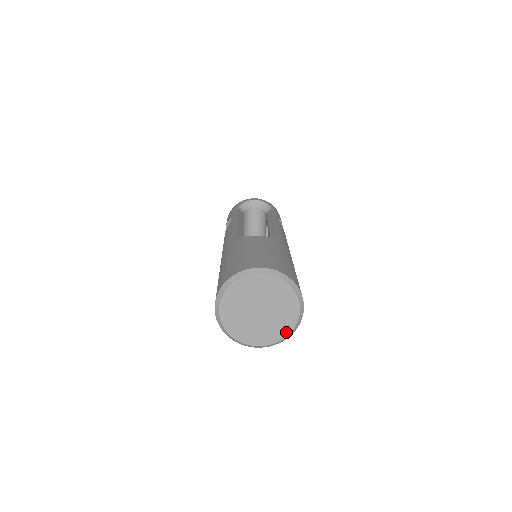
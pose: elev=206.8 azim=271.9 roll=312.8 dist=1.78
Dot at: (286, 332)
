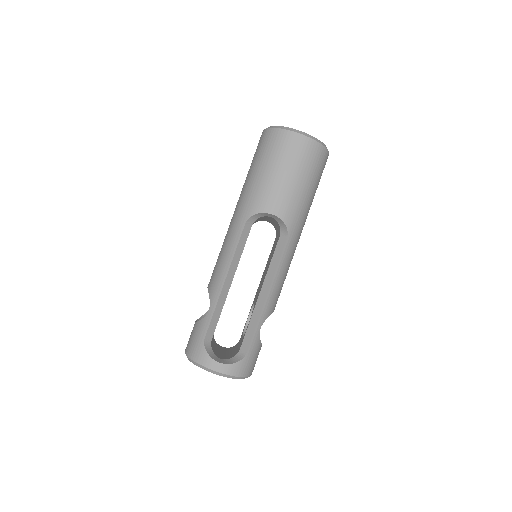
Dot at: occluded
